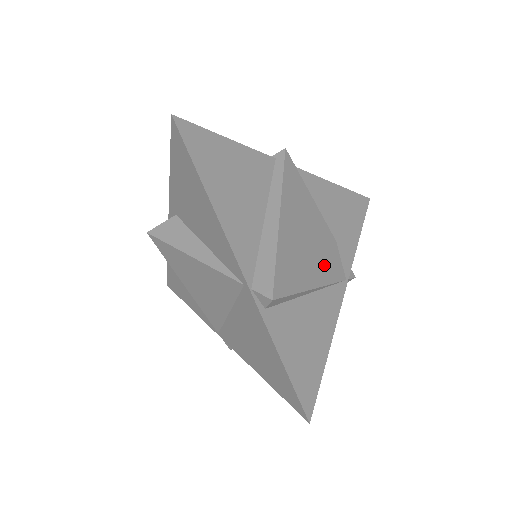
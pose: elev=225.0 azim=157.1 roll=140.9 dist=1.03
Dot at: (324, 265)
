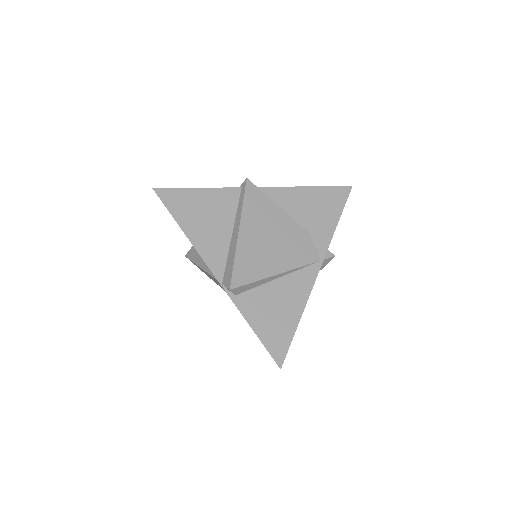
Dot at: (291, 254)
